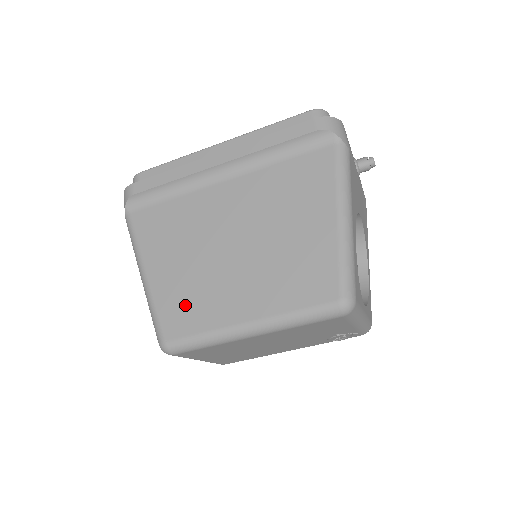
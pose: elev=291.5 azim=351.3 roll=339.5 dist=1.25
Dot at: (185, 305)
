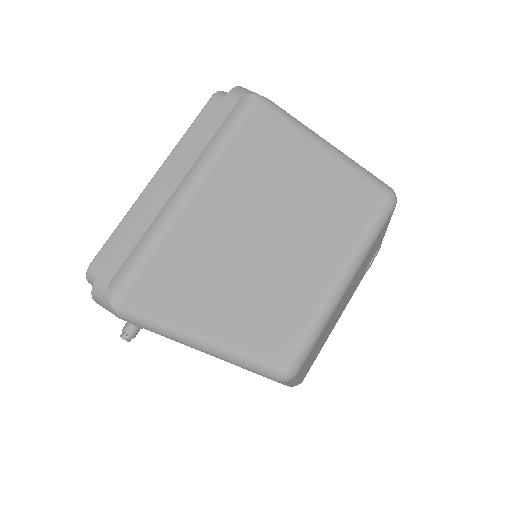
Dot at: (267, 319)
